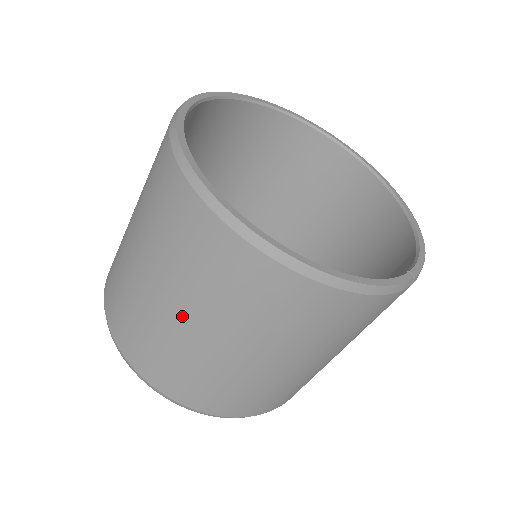
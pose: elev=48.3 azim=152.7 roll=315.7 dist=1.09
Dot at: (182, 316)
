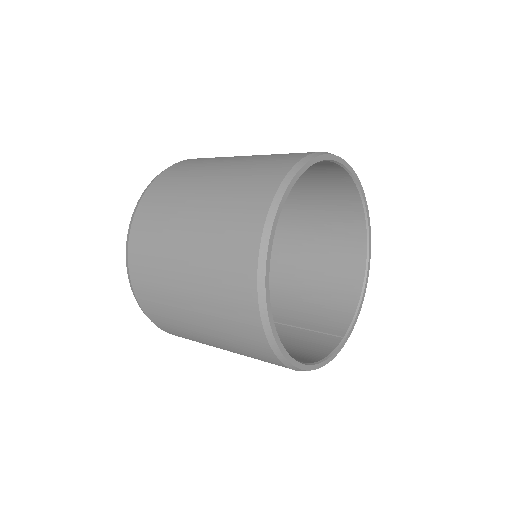
Dot at: (205, 334)
